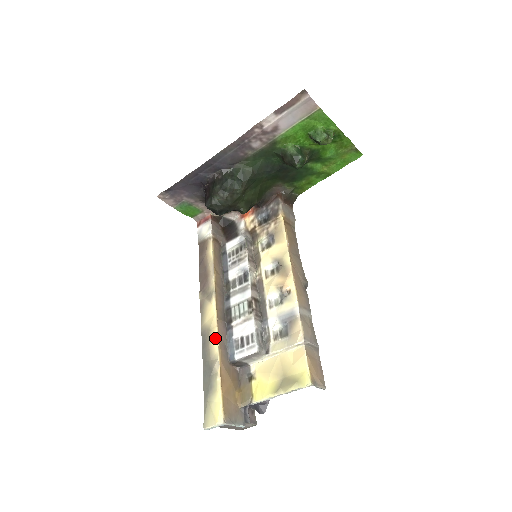
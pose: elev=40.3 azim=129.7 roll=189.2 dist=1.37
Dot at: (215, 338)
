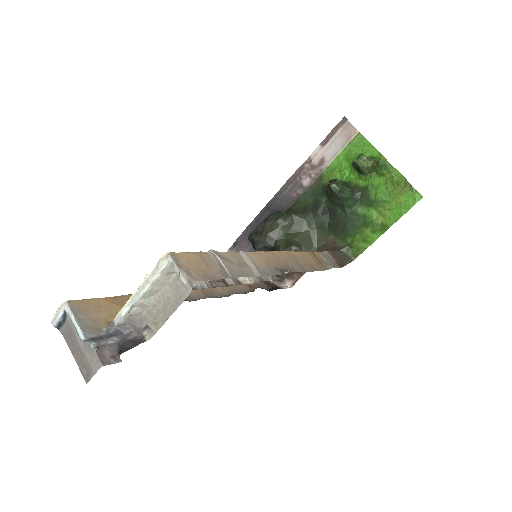
Dot at: occluded
